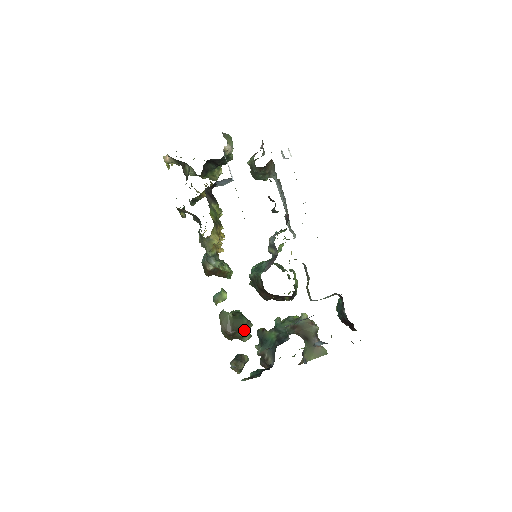
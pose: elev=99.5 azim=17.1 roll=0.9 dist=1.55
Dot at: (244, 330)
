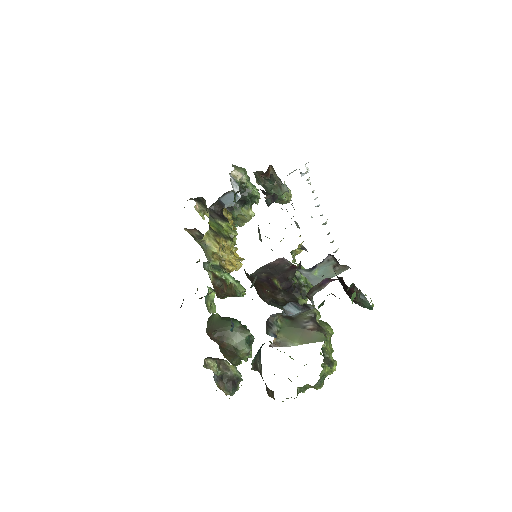
Dot at: (237, 338)
